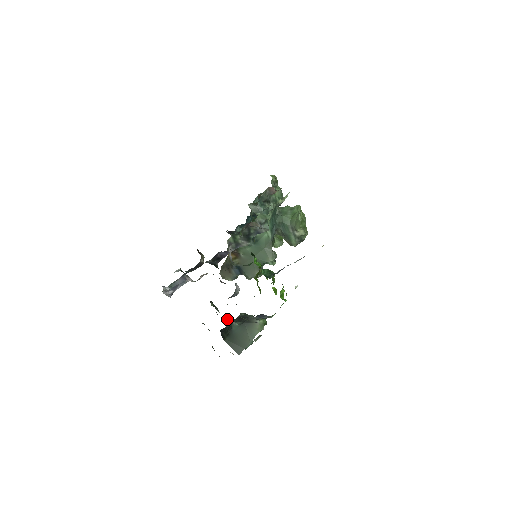
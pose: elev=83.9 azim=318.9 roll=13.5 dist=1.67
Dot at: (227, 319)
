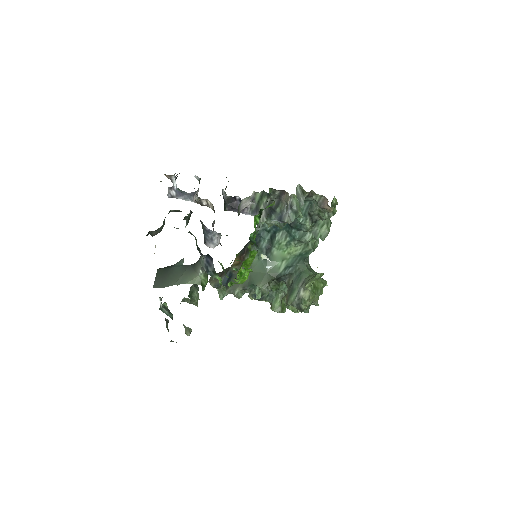
Dot at: occluded
